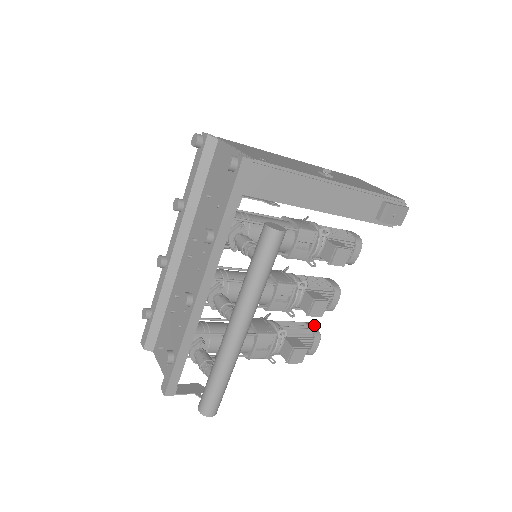
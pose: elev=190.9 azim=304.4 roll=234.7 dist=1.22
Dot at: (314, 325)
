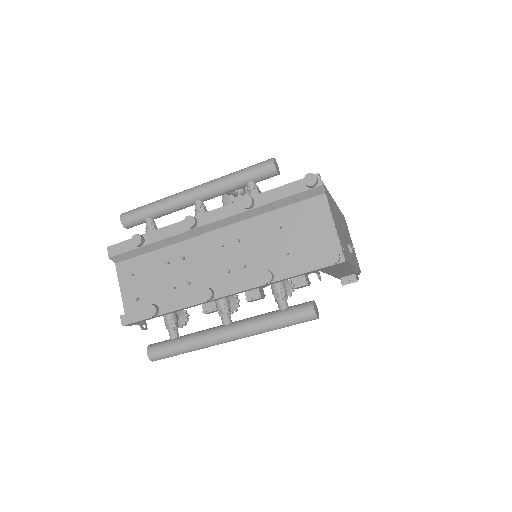
Dot at: occluded
